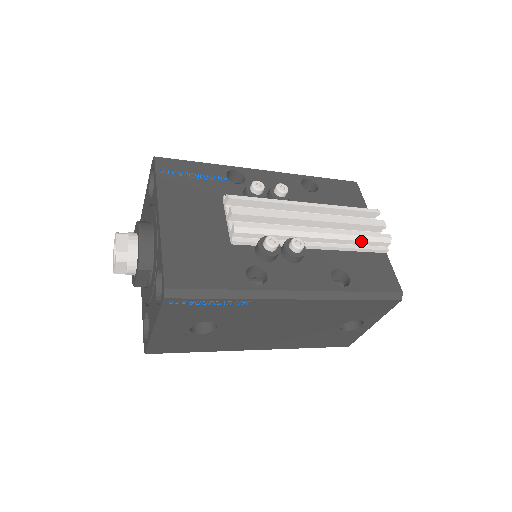
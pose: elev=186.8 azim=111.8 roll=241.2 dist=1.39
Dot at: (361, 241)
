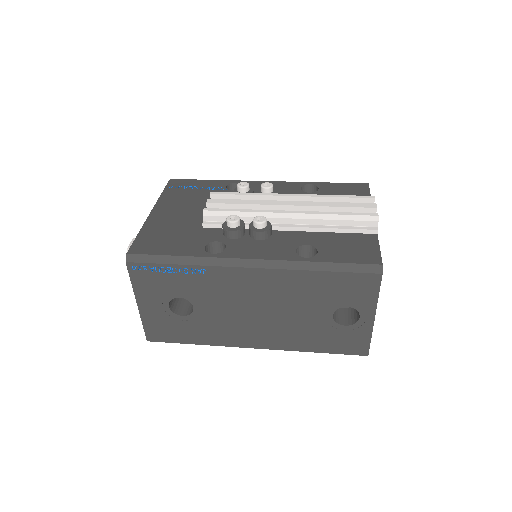
Dot at: (340, 220)
